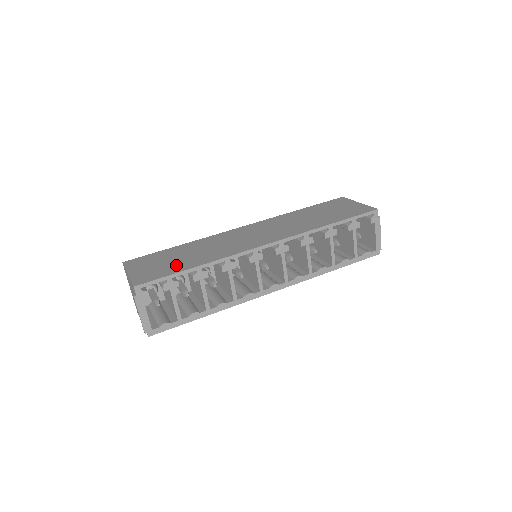
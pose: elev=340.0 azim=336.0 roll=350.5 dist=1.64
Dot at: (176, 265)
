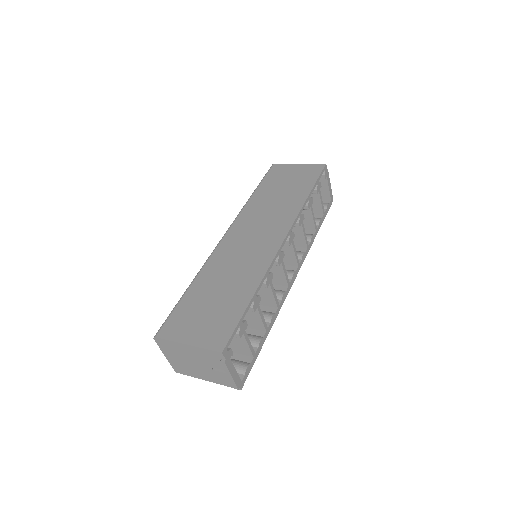
Dot at: (228, 307)
